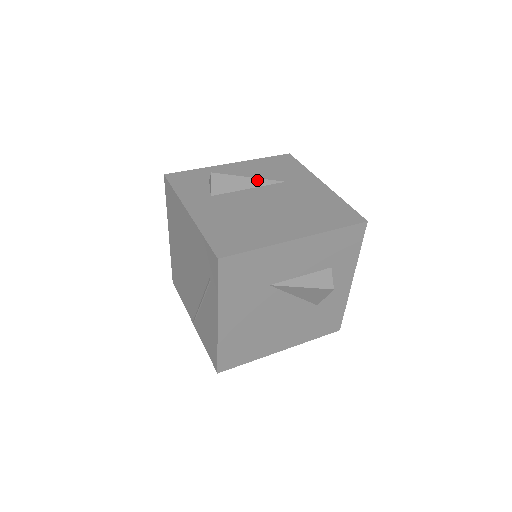
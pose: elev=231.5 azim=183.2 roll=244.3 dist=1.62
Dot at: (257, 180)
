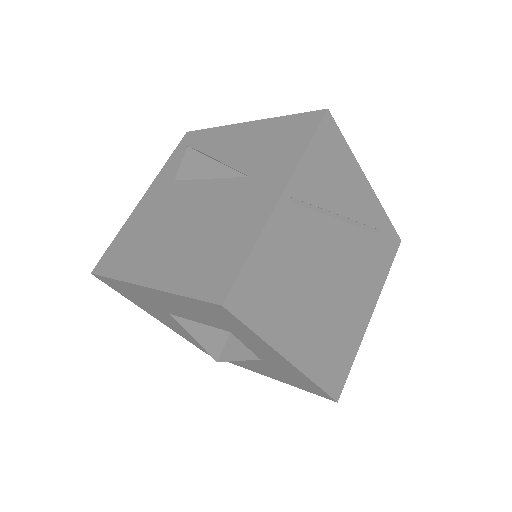
Dot at: (221, 167)
